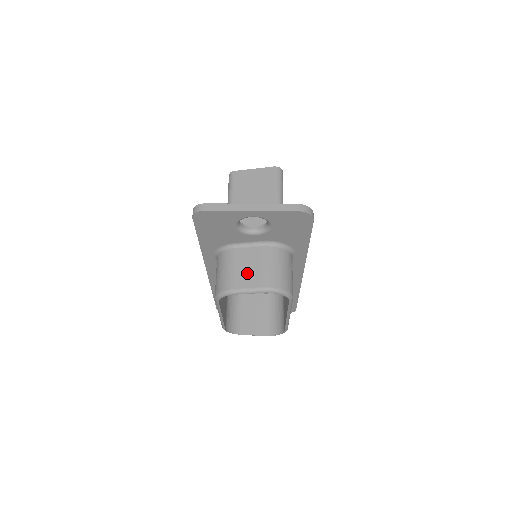
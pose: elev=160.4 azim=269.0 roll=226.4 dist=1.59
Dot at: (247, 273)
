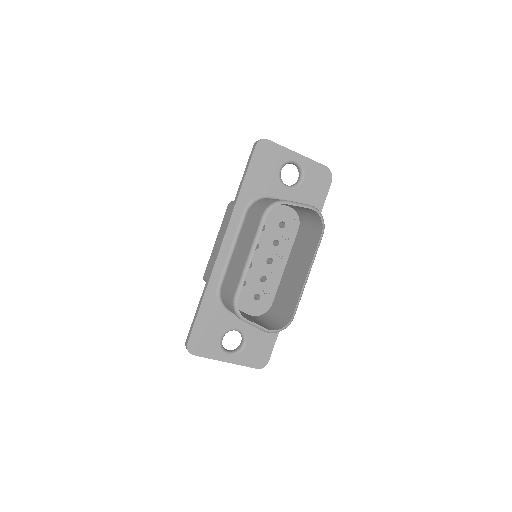
Dot at: occluded
